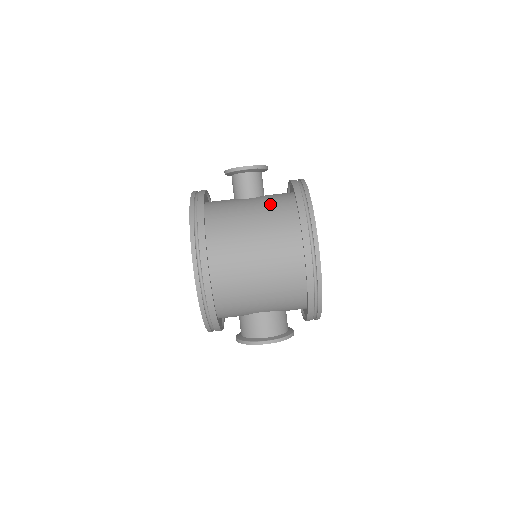
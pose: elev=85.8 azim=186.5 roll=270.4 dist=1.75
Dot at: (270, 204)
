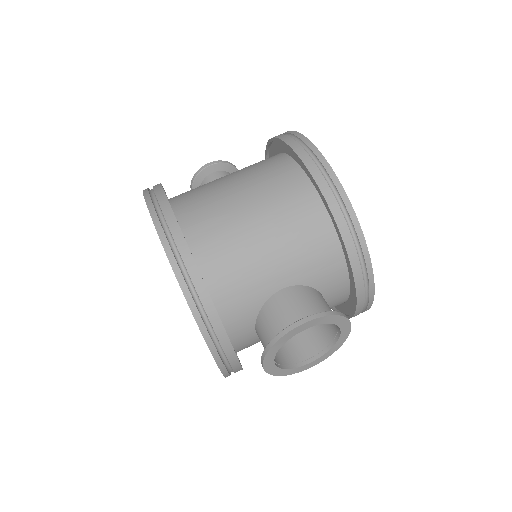
Dot at: occluded
